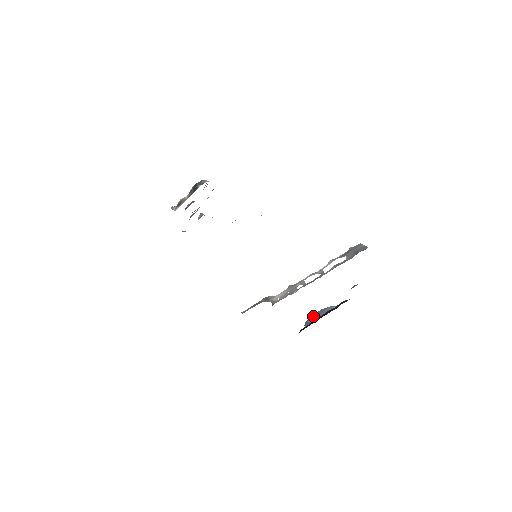
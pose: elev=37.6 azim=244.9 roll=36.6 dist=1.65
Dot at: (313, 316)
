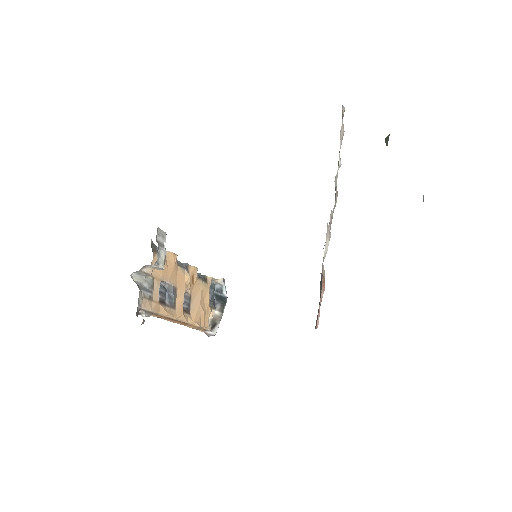
Dot at: occluded
